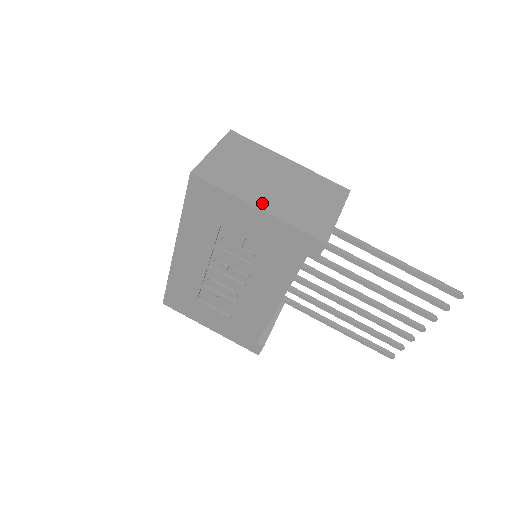
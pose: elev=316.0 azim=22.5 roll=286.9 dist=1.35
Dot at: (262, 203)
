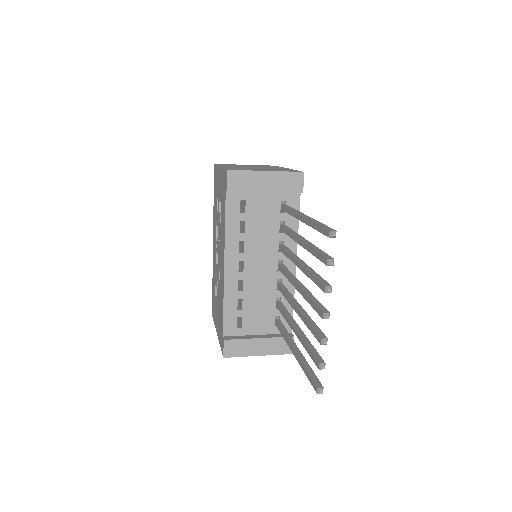
Dot at: occluded
